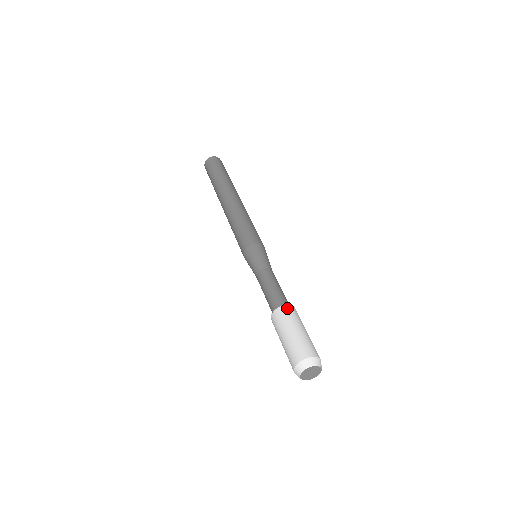
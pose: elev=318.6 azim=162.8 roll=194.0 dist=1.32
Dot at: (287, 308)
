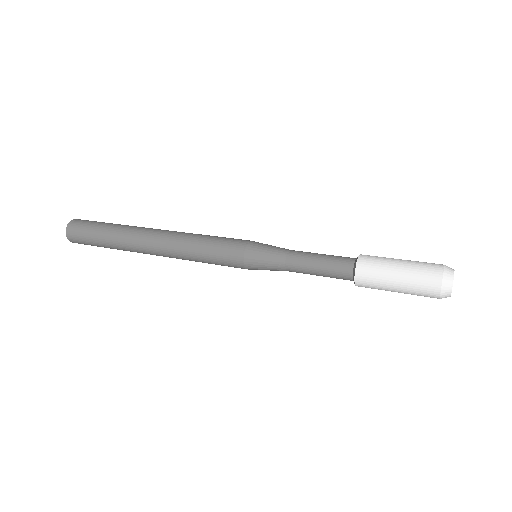
Dot at: (361, 265)
